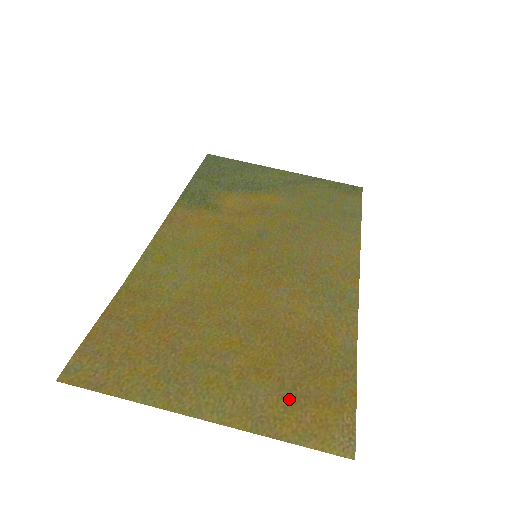
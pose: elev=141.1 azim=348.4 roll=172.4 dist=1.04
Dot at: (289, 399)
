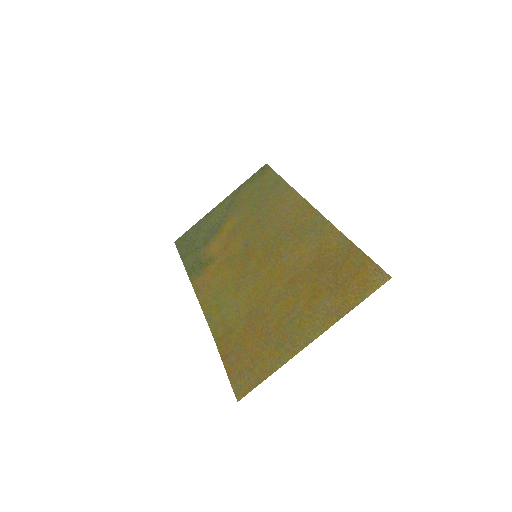
Dot at: (340, 290)
